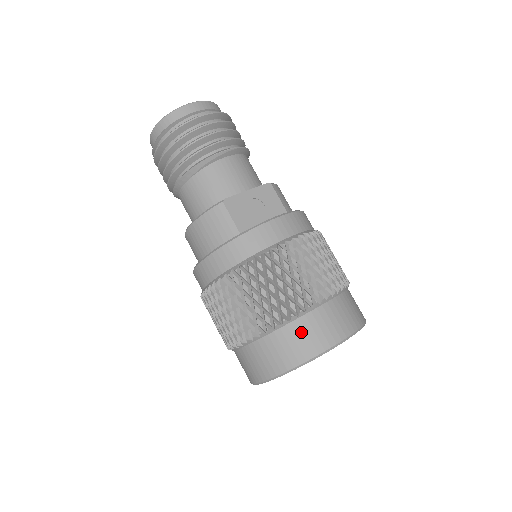
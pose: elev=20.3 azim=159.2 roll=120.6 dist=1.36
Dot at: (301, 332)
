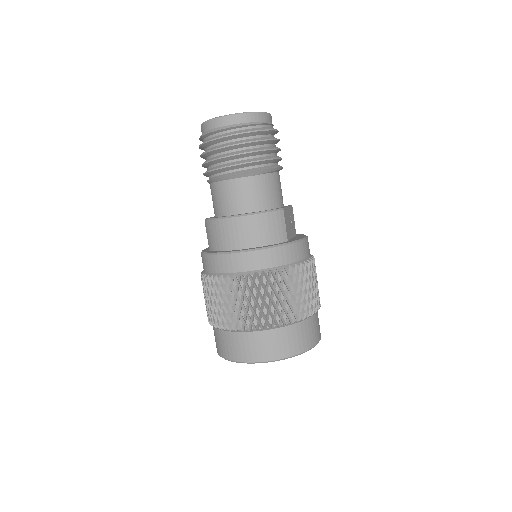
Dot at: (310, 328)
